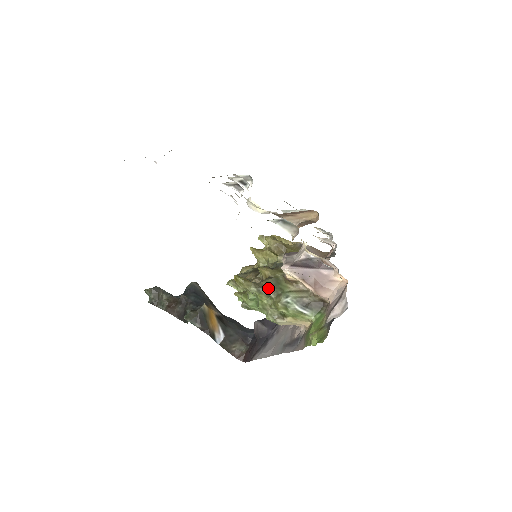
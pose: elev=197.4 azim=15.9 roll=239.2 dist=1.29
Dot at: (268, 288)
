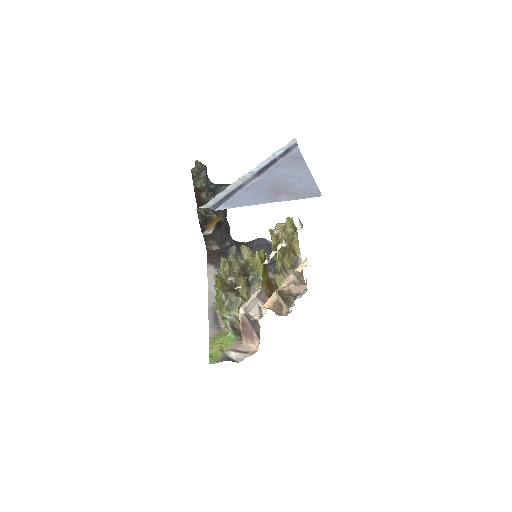
Dot at: (229, 298)
